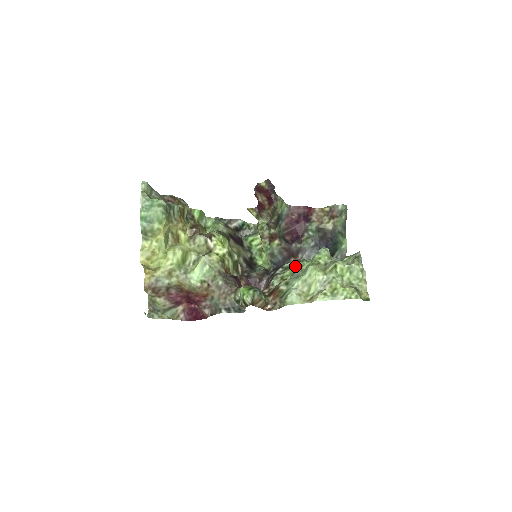
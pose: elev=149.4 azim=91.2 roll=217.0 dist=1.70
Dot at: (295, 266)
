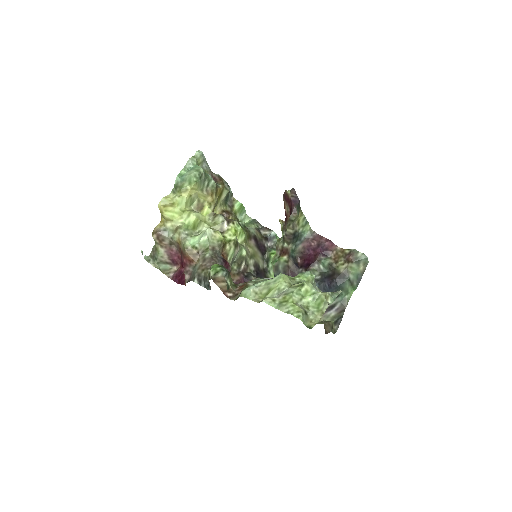
Dot at: occluded
